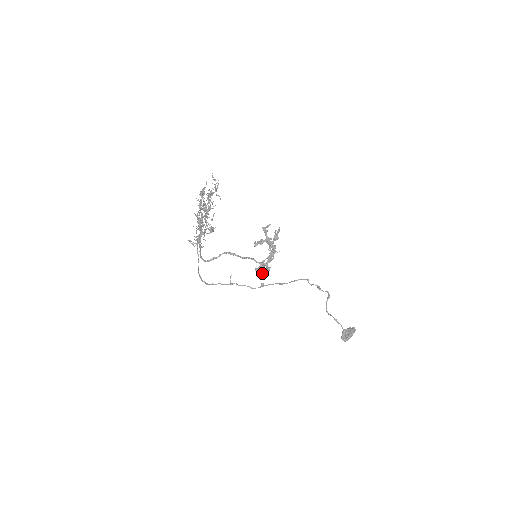
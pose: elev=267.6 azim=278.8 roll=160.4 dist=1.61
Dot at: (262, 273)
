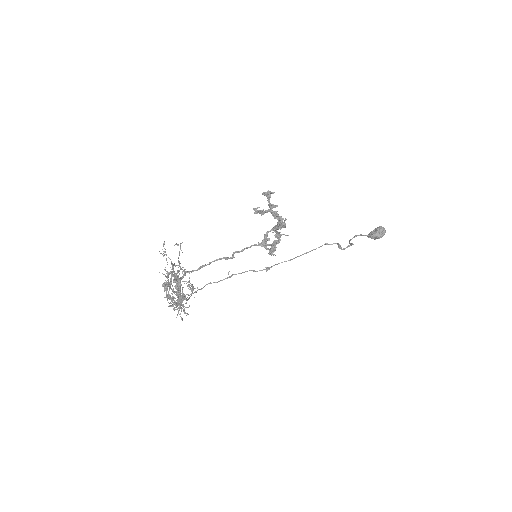
Dot at: occluded
